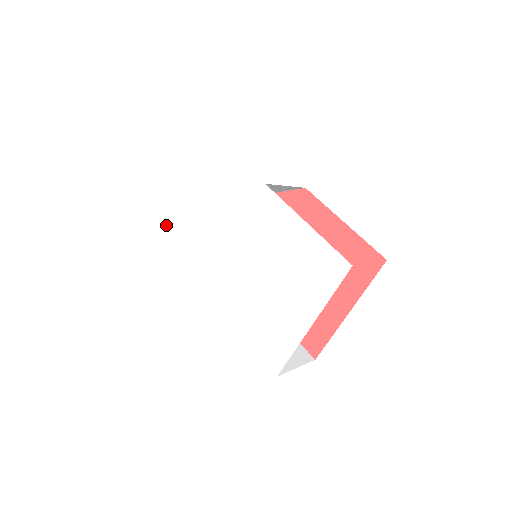
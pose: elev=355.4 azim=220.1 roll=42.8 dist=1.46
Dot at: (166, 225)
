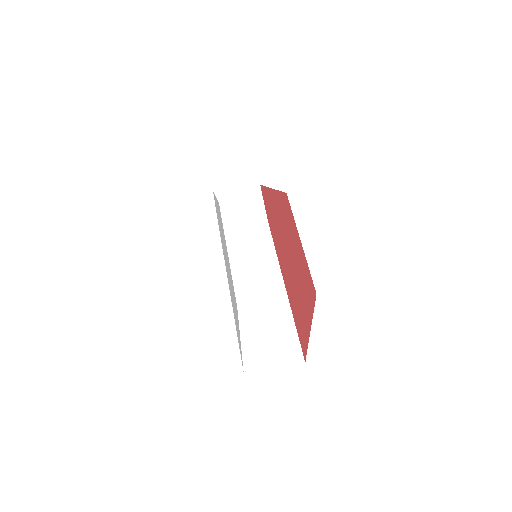
Dot at: occluded
